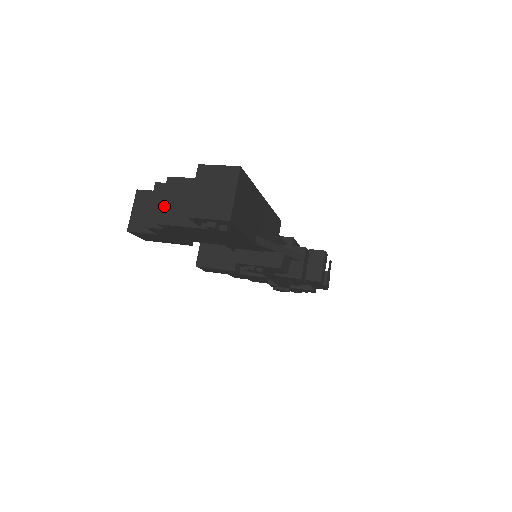
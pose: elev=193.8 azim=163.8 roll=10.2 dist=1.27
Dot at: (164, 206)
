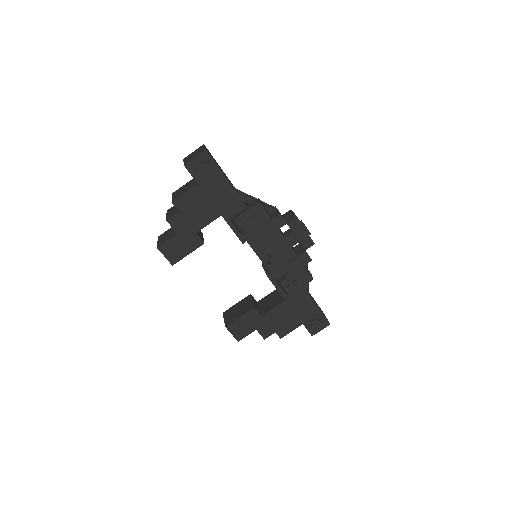
Dot at: (173, 198)
